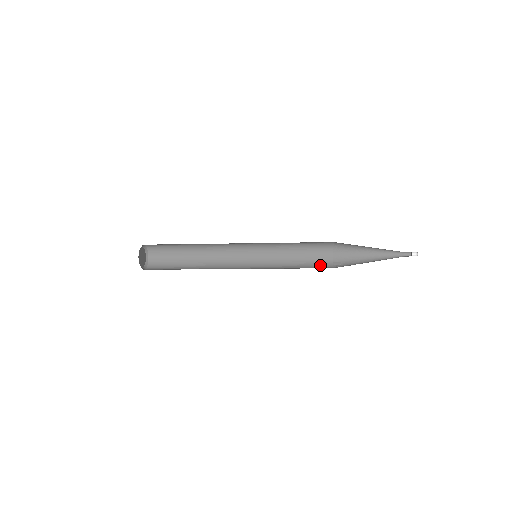
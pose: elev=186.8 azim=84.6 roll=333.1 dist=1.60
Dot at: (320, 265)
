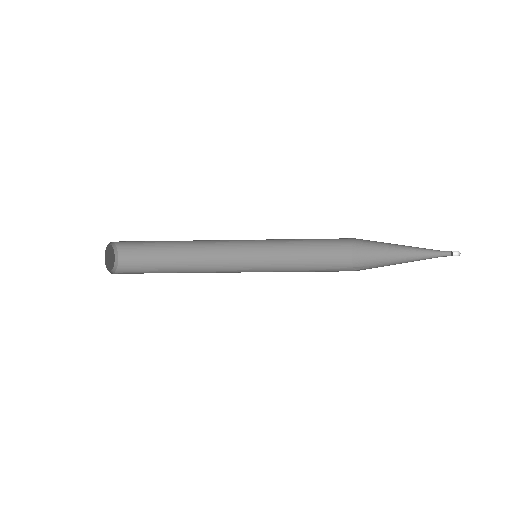
Dot at: (337, 270)
